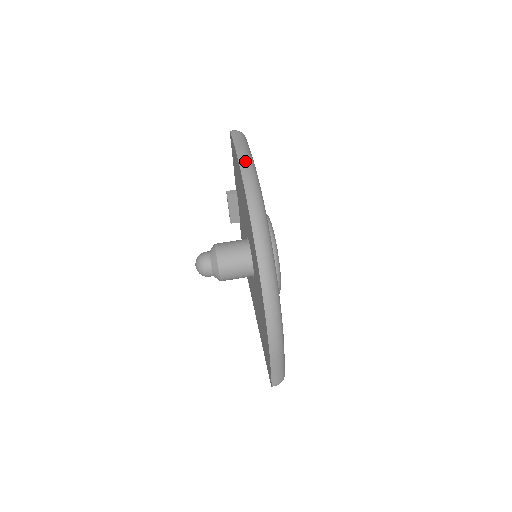
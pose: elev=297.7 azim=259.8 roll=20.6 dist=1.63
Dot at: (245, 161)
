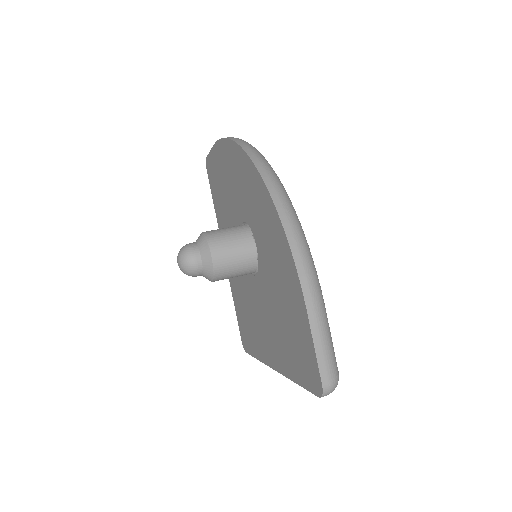
Dot at: occluded
